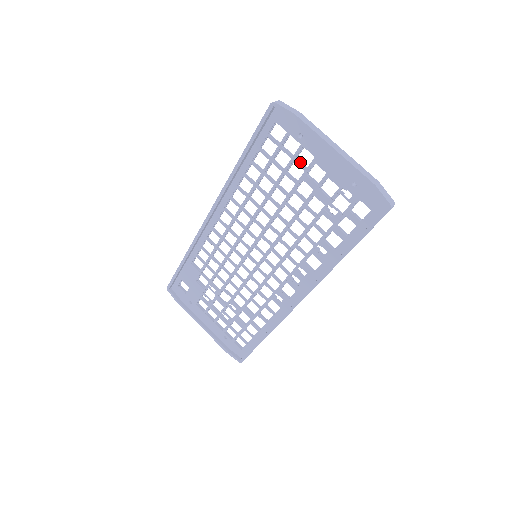
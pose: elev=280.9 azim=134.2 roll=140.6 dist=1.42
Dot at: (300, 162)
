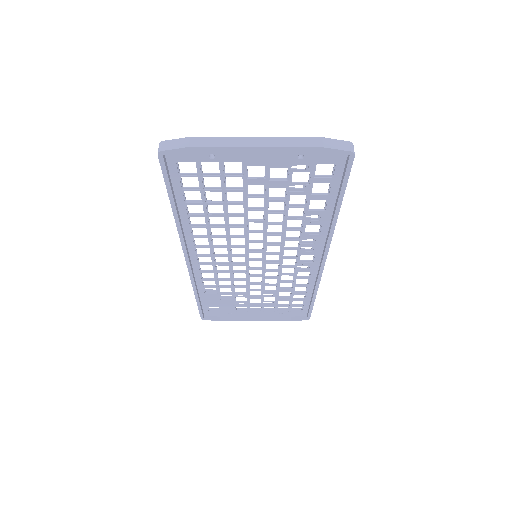
Dot at: (231, 174)
